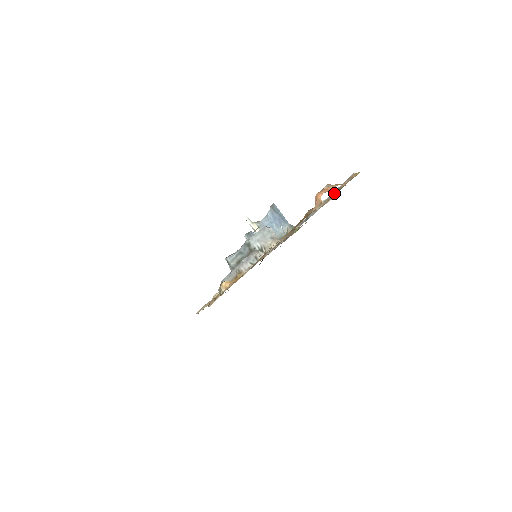
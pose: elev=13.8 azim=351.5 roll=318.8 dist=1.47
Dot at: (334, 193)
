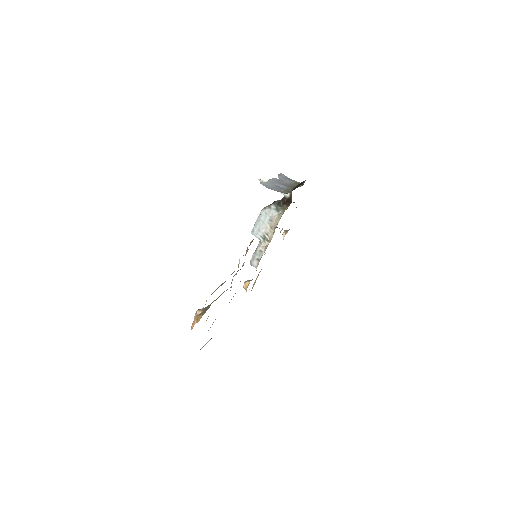
Dot at: occluded
